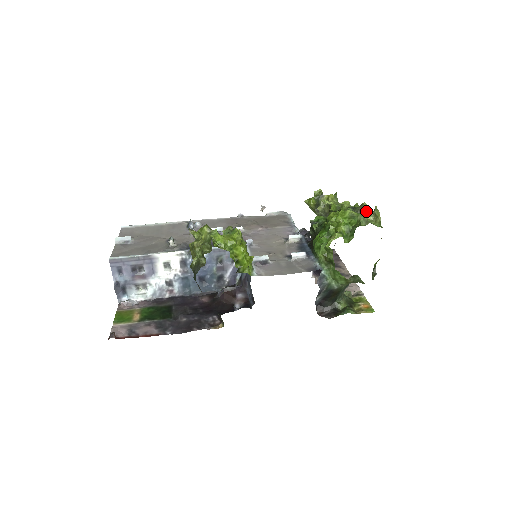
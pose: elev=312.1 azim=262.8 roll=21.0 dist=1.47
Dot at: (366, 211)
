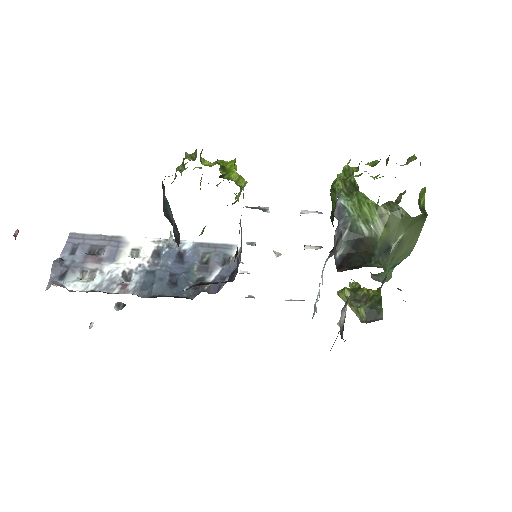
Dot at: (403, 194)
